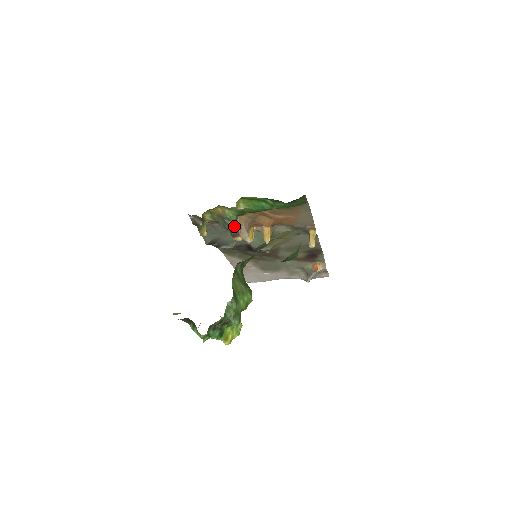
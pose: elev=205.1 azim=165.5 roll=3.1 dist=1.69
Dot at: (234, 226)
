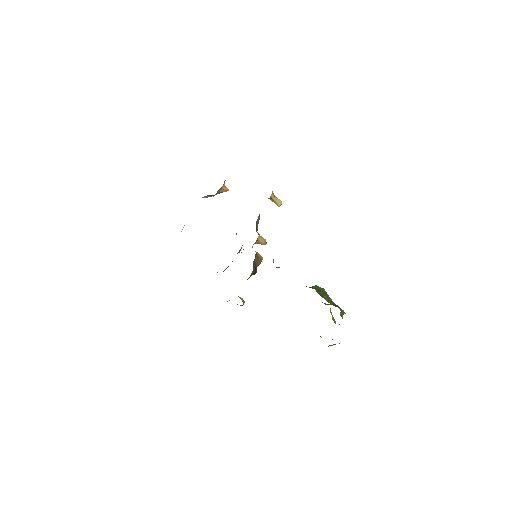
Dot at: (253, 270)
